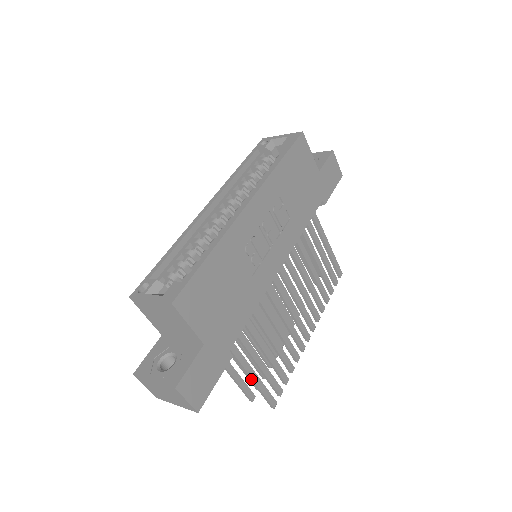
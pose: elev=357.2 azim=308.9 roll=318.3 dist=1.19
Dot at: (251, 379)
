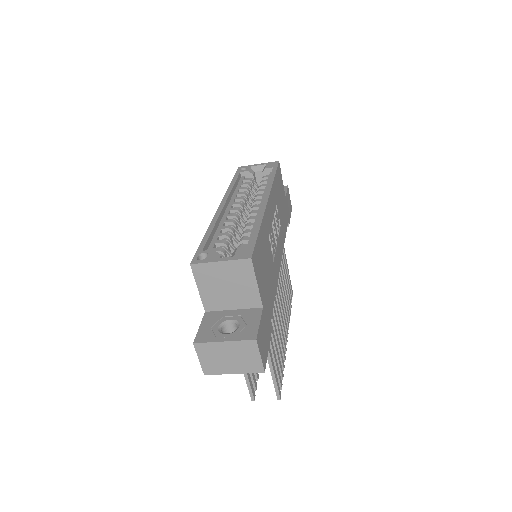
Dot at: (270, 363)
